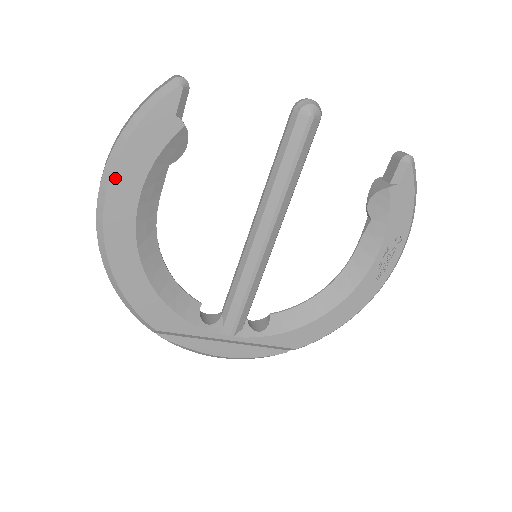
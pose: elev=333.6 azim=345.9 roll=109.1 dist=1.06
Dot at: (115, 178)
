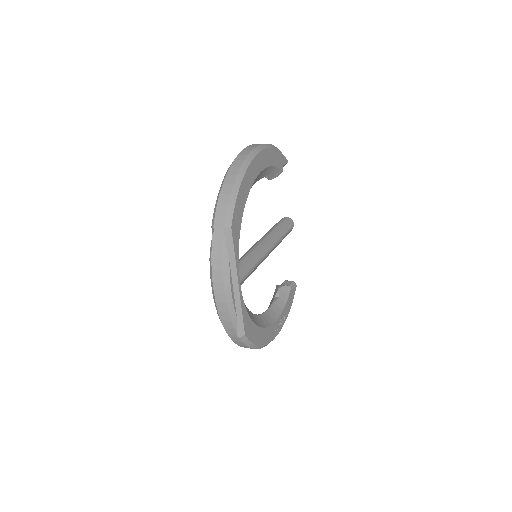
Dot at: (267, 151)
